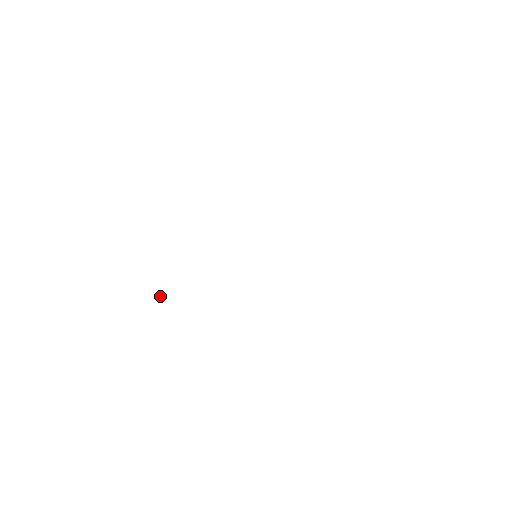
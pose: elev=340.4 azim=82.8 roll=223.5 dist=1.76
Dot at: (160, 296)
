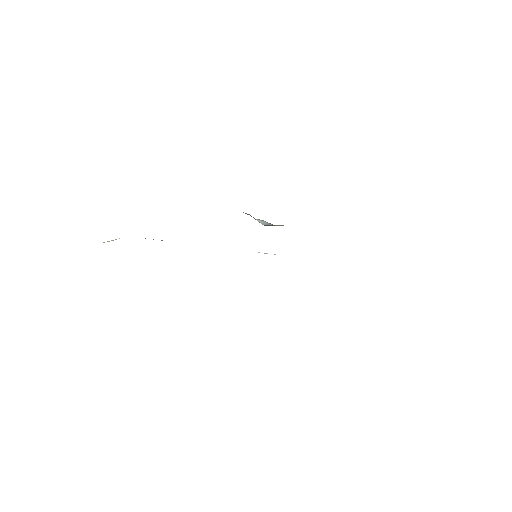
Dot at: (113, 240)
